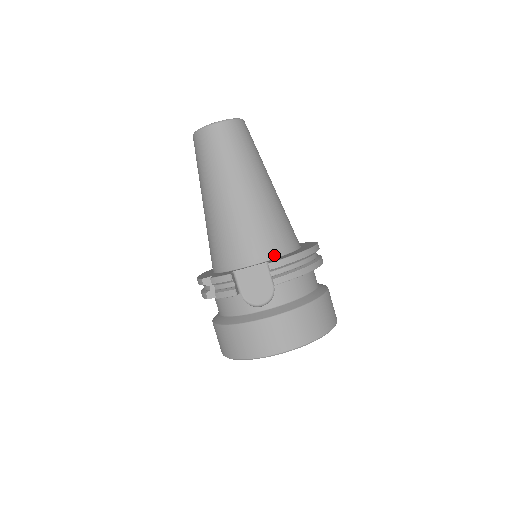
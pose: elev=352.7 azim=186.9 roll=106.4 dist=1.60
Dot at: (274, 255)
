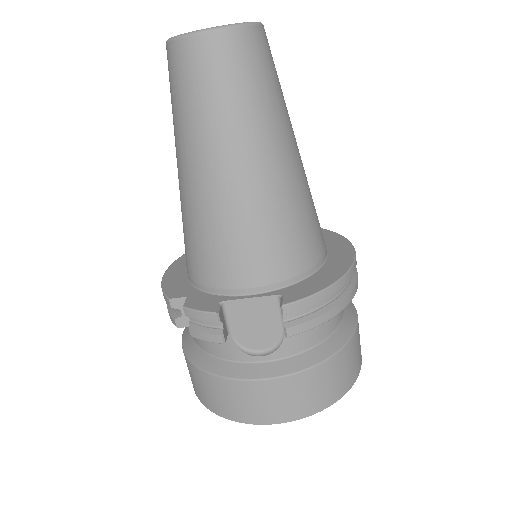
Dot at: (290, 280)
